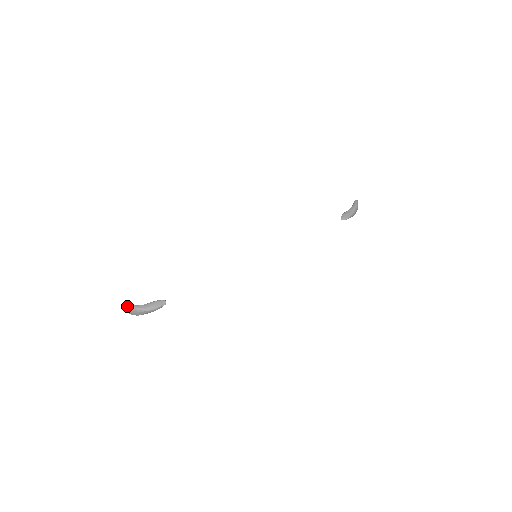
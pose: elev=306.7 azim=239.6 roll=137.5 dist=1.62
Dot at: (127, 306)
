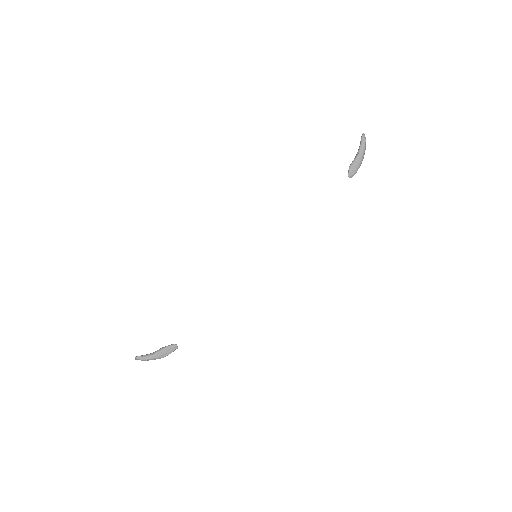
Dot at: (137, 359)
